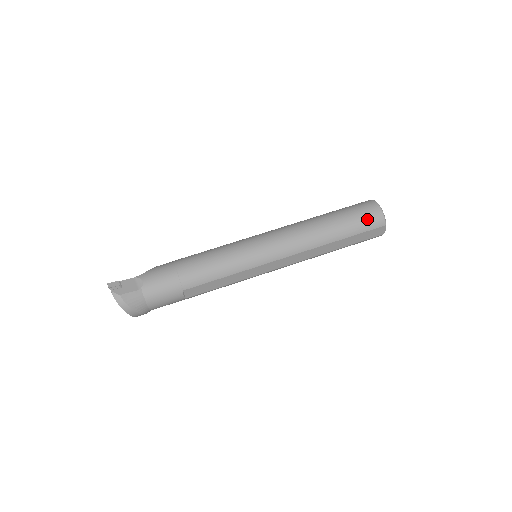
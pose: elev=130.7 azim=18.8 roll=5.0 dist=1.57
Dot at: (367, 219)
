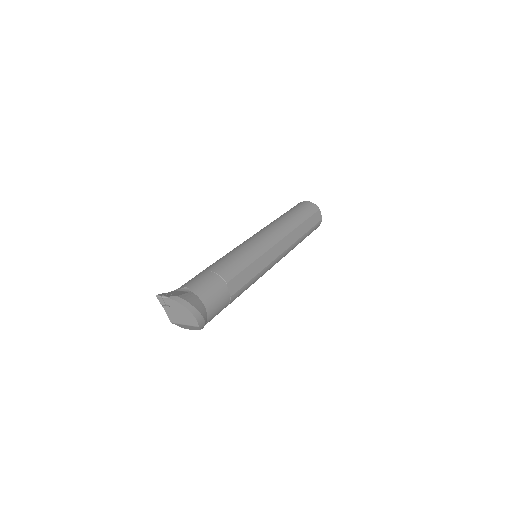
Dot at: (307, 207)
